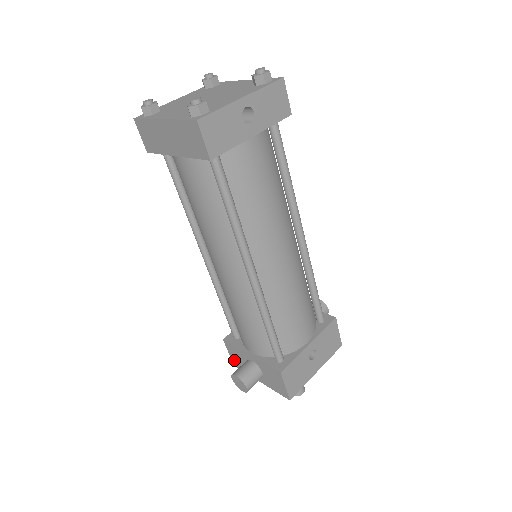
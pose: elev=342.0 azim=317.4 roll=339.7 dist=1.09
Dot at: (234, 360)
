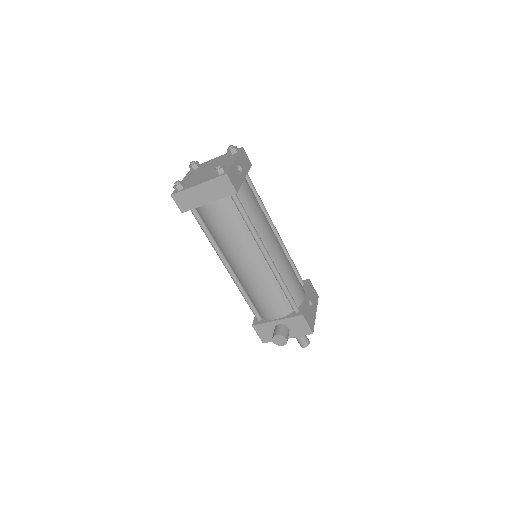
Dot at: (263, 338)
